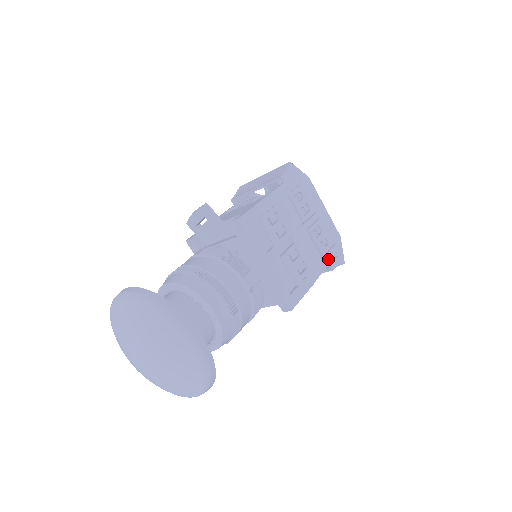
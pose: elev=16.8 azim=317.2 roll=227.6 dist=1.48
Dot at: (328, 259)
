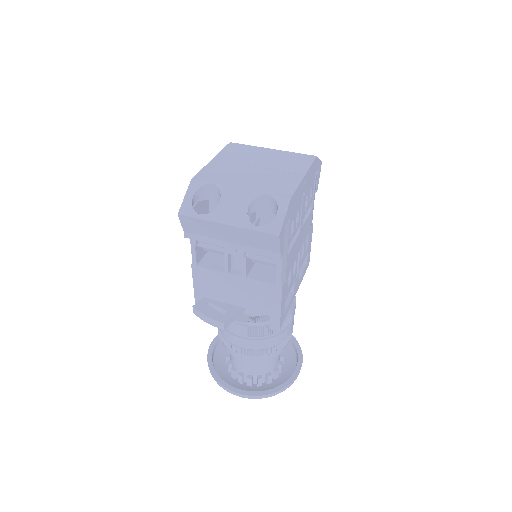
Dot at: (314, 193)
